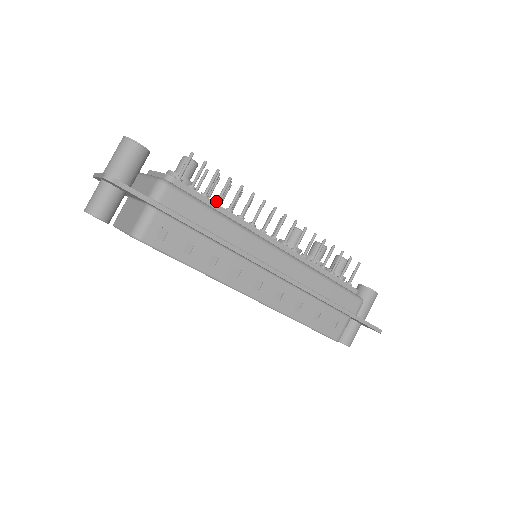
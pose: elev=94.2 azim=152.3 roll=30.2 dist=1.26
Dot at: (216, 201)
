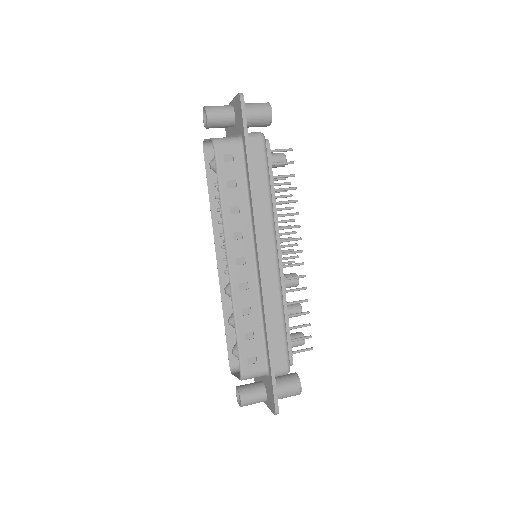
Dot at: (274, 188)
